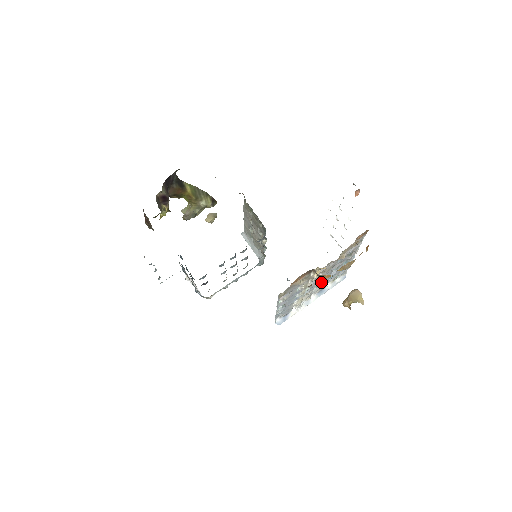
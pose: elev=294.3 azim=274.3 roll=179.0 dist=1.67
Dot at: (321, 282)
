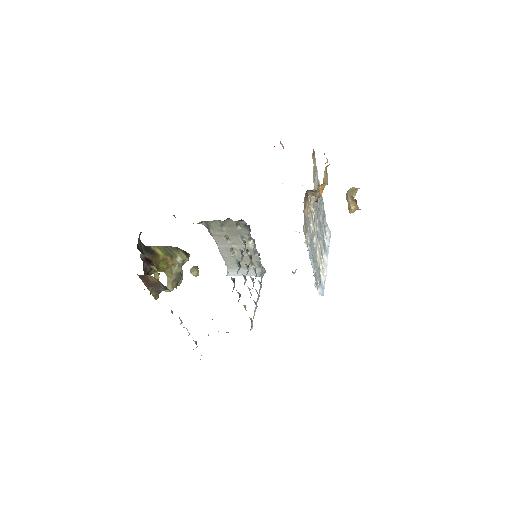
Dot at: (319, 230)
